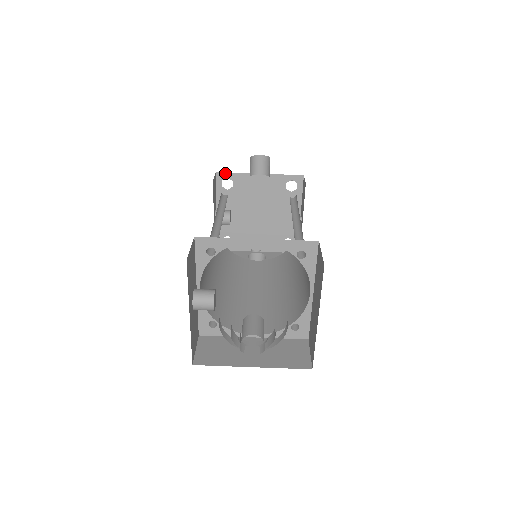
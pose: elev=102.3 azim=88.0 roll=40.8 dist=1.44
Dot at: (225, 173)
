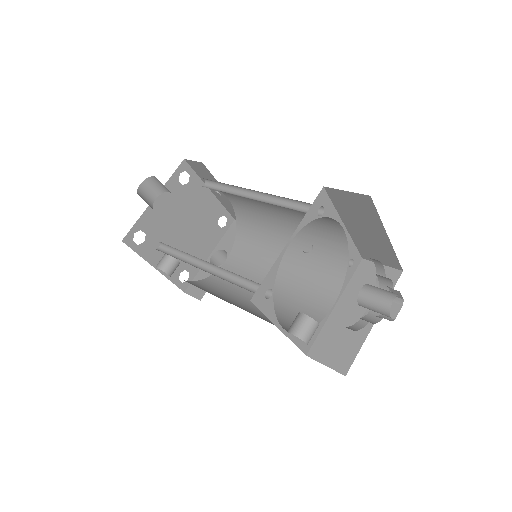
Dot at: (129, 232)
